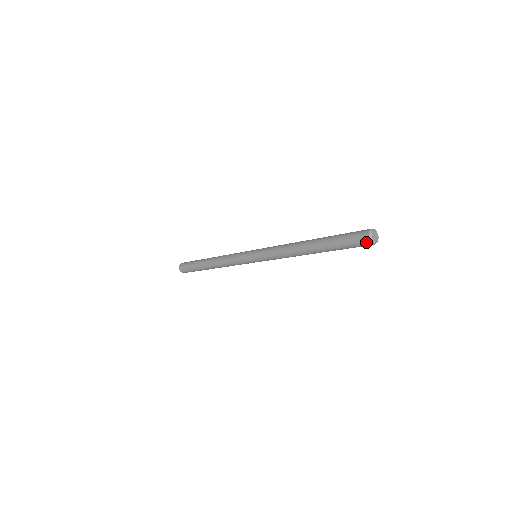
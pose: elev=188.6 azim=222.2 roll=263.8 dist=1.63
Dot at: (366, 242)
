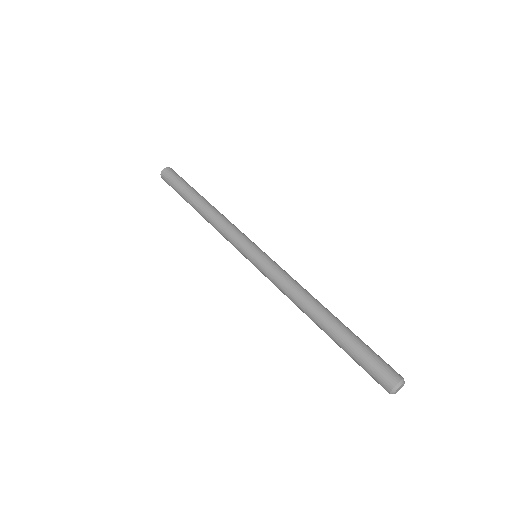
Dot at: (386, 389)
